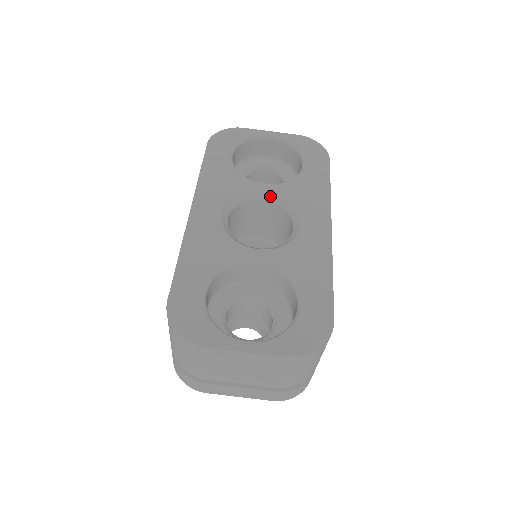
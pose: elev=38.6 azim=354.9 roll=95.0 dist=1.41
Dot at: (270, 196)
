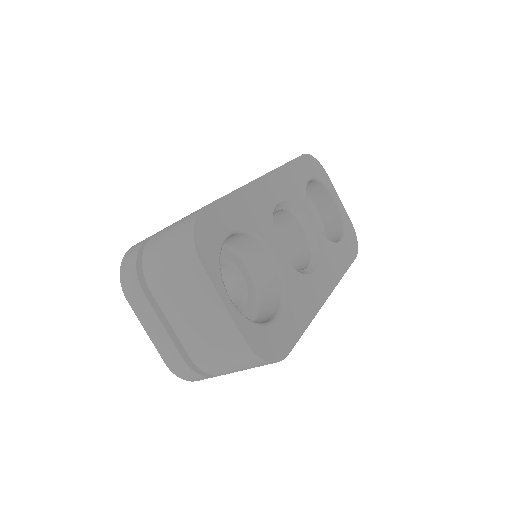
Dot at: (311, 232)
